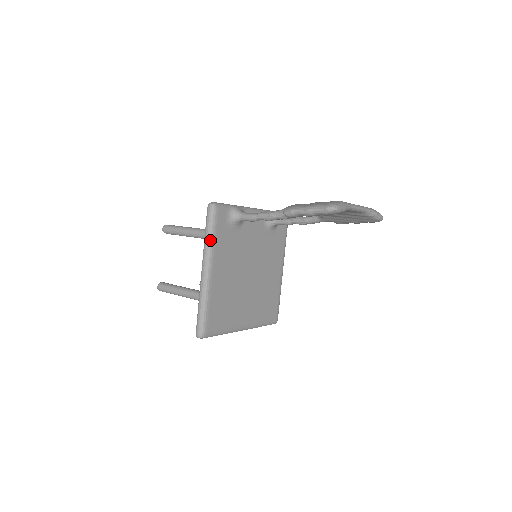
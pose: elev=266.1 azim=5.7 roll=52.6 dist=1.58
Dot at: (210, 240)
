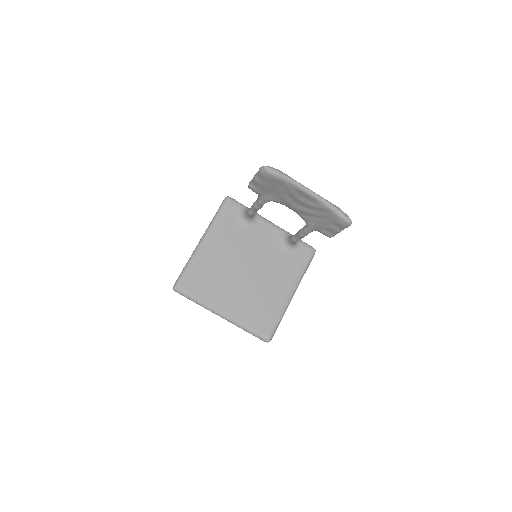
Dot at: (214, 220)
